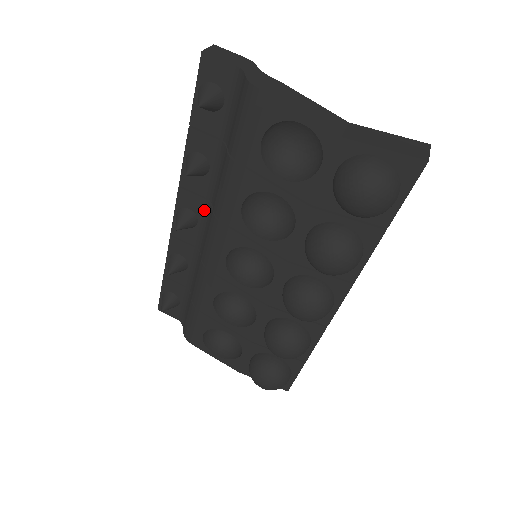
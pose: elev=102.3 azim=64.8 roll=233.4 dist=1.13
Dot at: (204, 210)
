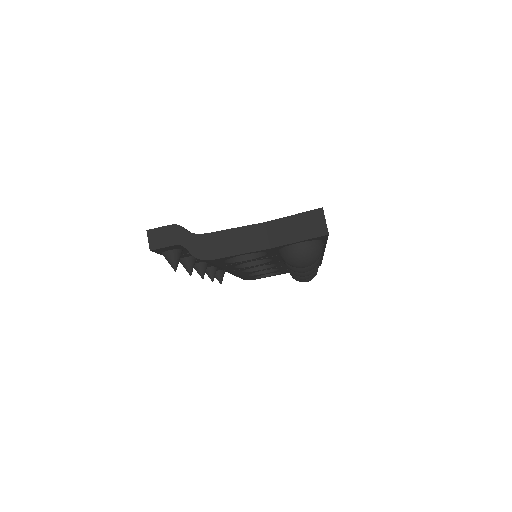
Dot at: occluded
